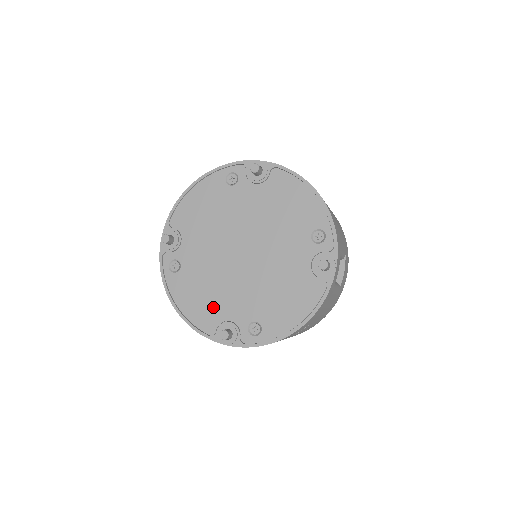
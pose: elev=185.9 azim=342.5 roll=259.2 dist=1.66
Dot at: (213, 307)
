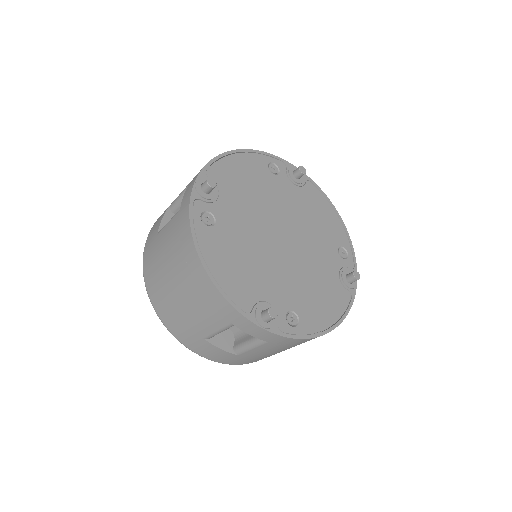
Dot at: (250, 281)
